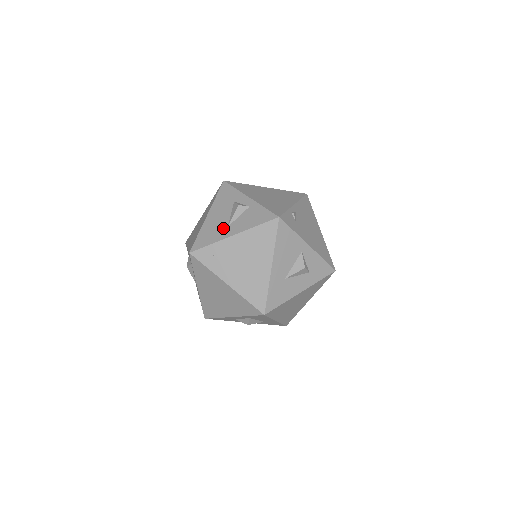
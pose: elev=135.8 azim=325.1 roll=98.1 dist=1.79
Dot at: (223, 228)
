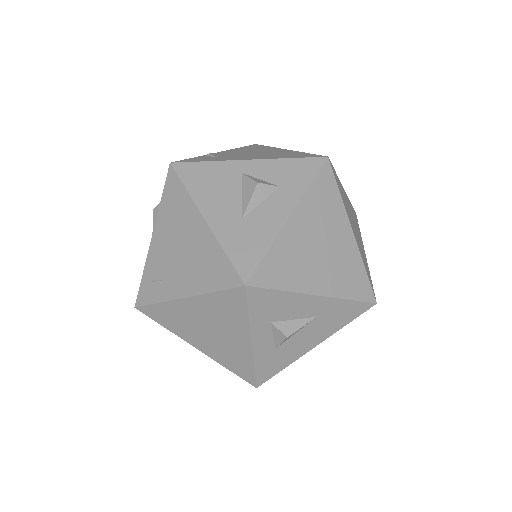
Dot at: occluded
